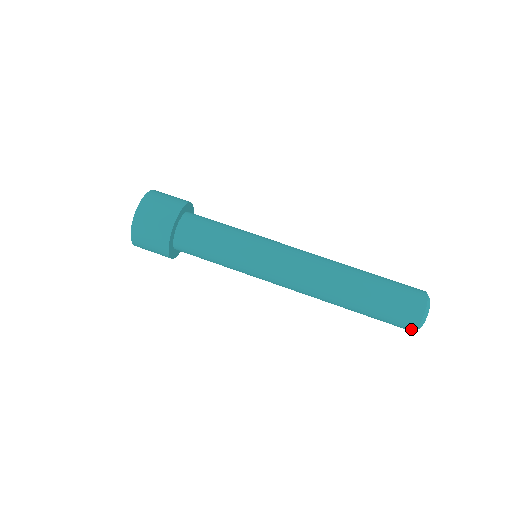
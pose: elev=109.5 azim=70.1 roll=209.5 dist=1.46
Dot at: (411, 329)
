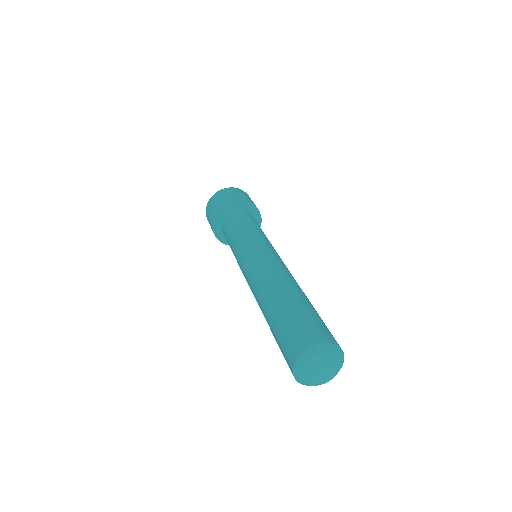
Dot at: (292, 364)
